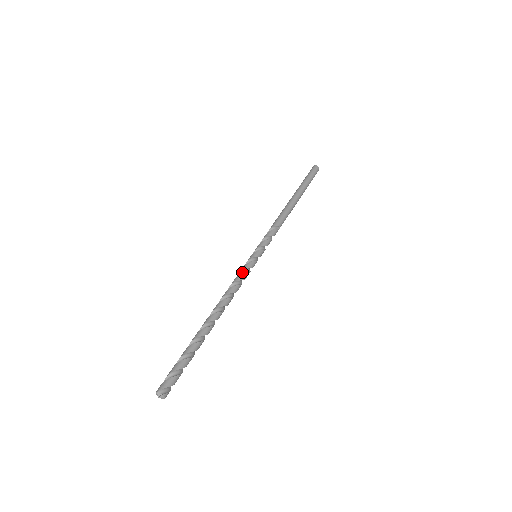
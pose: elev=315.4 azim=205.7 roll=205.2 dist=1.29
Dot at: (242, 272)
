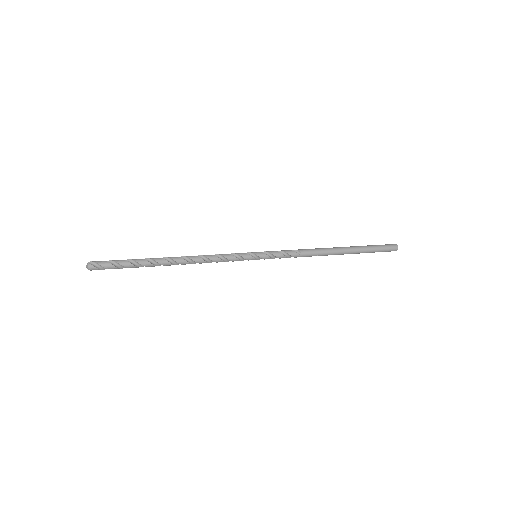
Dot at: (230, 255)
